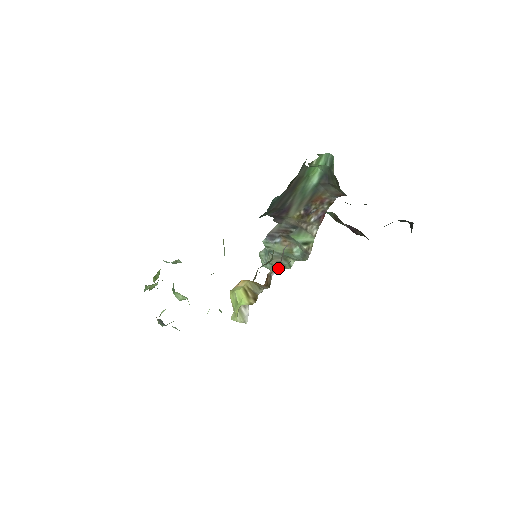
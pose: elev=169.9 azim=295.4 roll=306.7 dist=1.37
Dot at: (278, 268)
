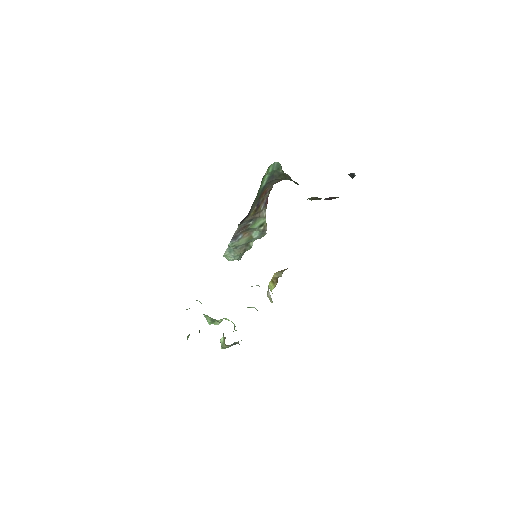
Dot at: occluded
